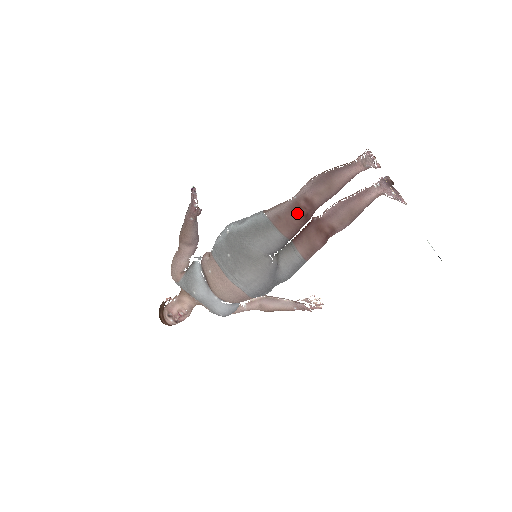
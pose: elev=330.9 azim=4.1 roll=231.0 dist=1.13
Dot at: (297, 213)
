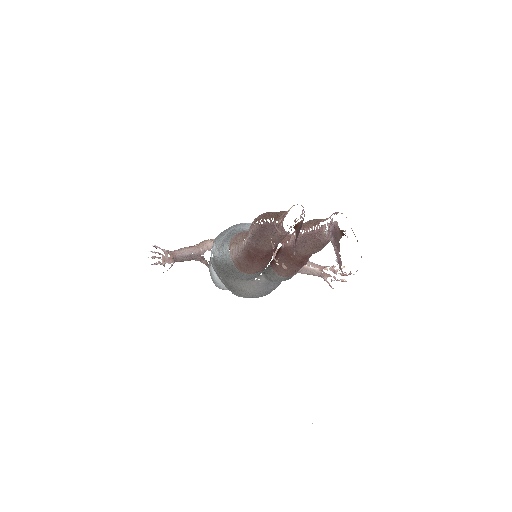
Dot at: (252, 260)
